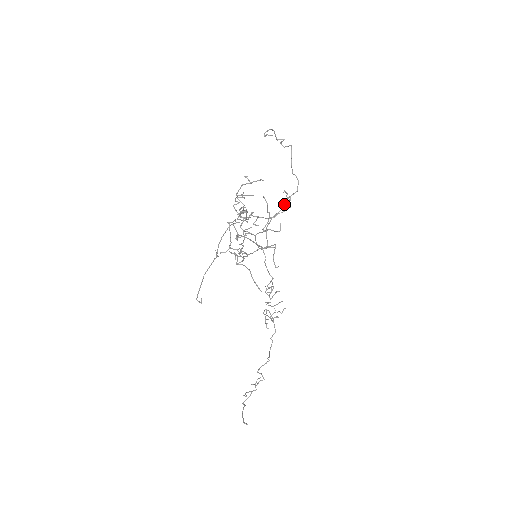
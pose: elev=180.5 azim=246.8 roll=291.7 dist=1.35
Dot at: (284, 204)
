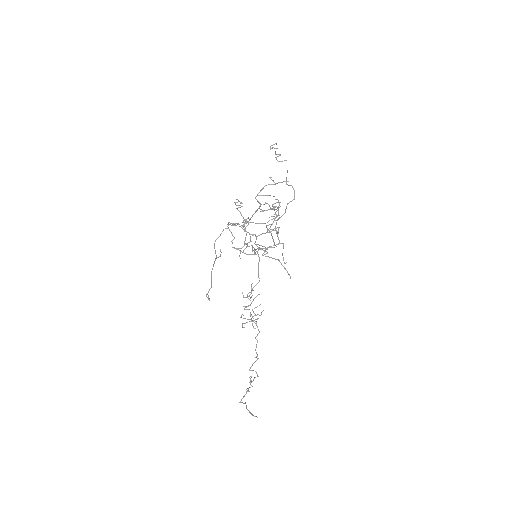
Dot at: occluded
